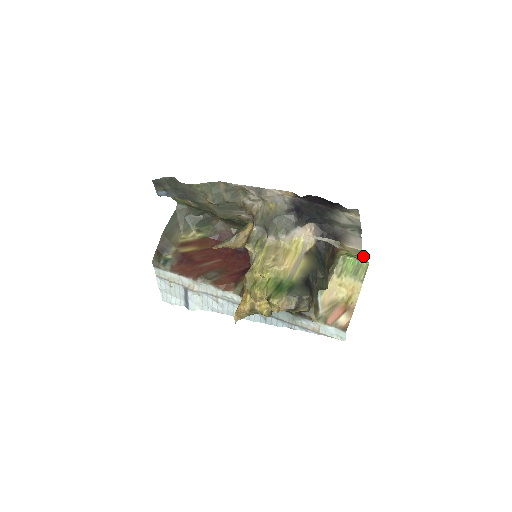
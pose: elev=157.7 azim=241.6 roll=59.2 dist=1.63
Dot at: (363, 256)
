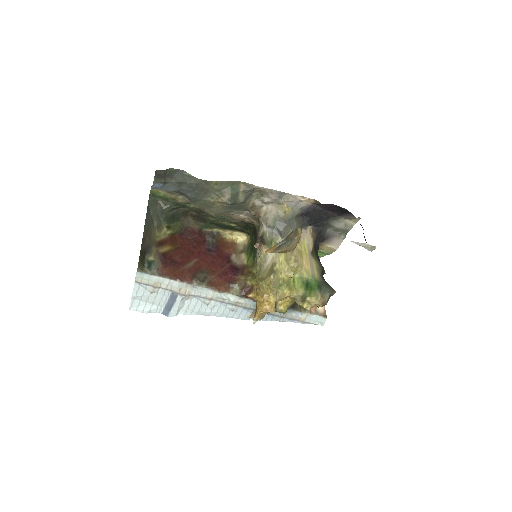
Dot at: (330, 253)
